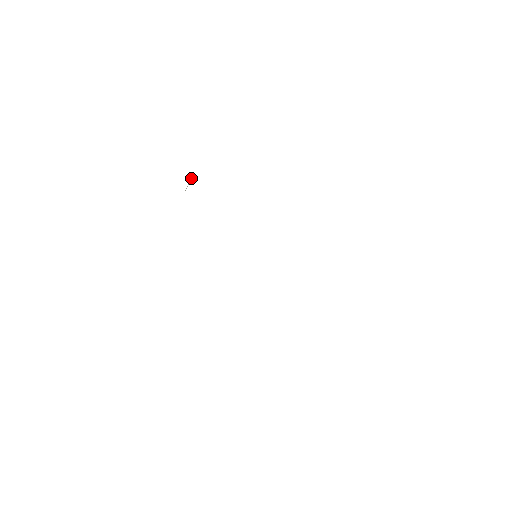
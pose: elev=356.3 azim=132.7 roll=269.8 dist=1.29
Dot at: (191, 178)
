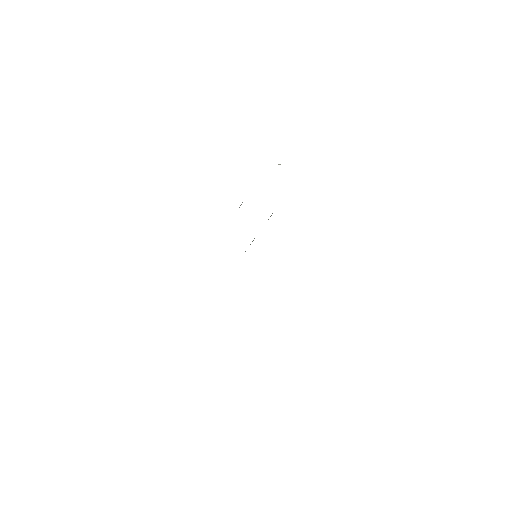
Dot at: occluded
